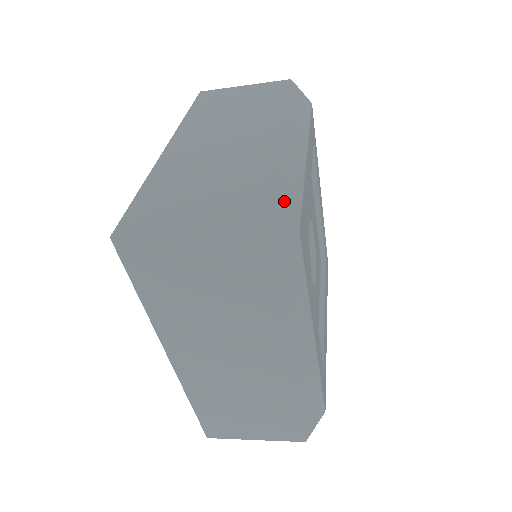
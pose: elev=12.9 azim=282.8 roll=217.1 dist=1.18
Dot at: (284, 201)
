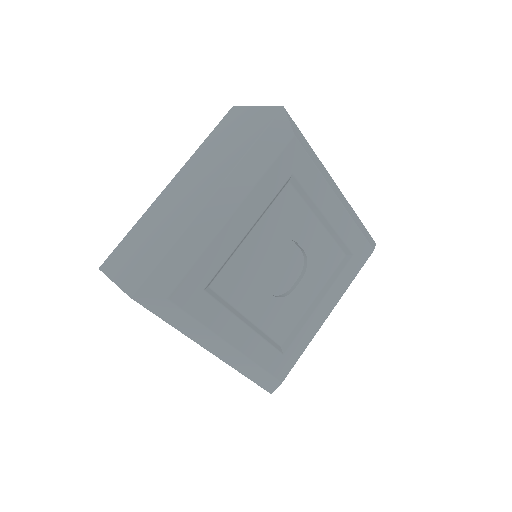
Dot at: (169, 272)
